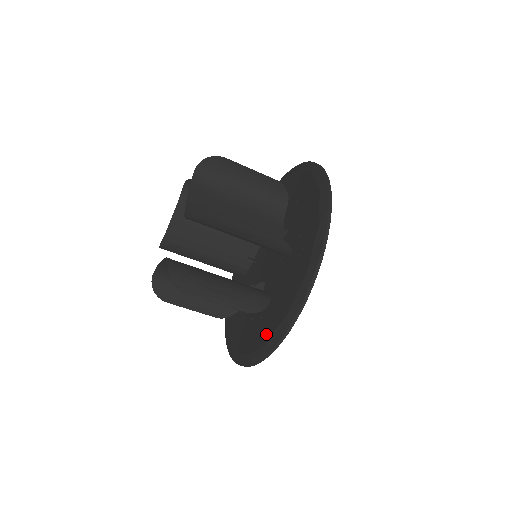
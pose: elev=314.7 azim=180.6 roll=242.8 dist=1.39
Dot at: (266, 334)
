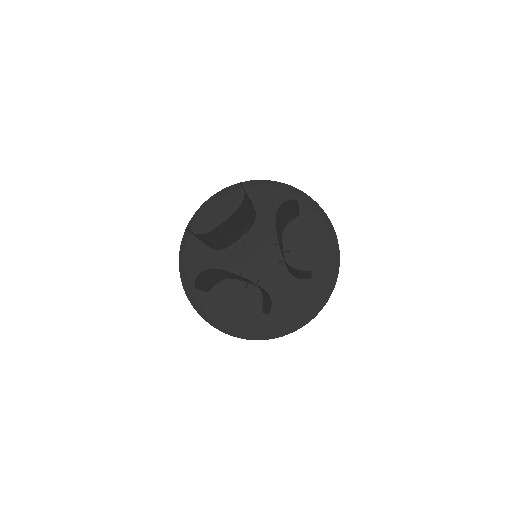
Dot at: (269, 326)
